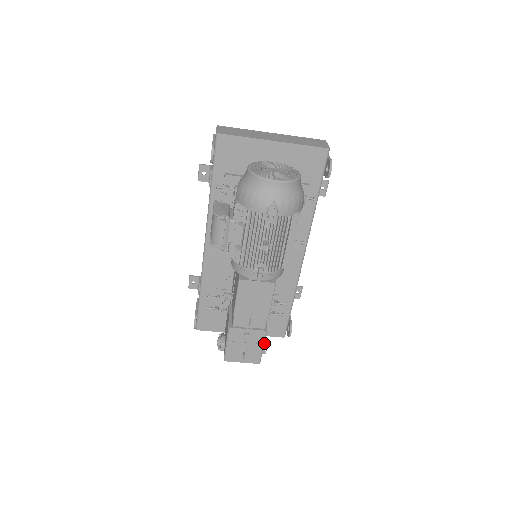
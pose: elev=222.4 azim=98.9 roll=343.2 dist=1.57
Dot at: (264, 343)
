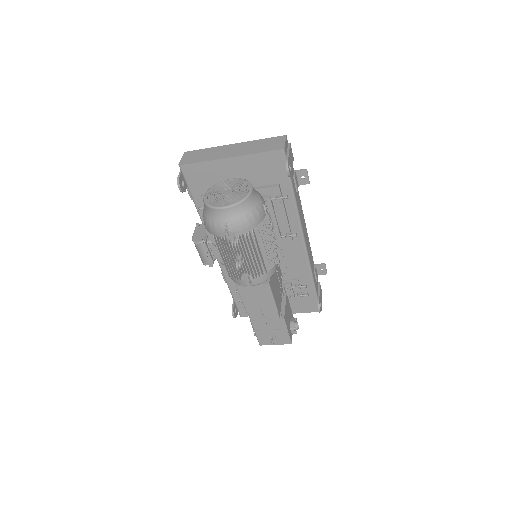
Dot at: (292, 325)
